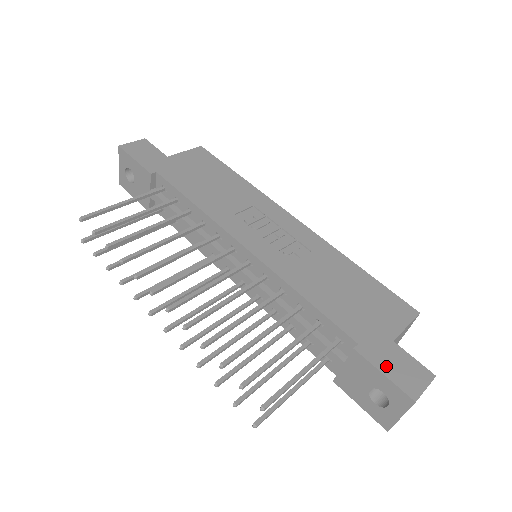
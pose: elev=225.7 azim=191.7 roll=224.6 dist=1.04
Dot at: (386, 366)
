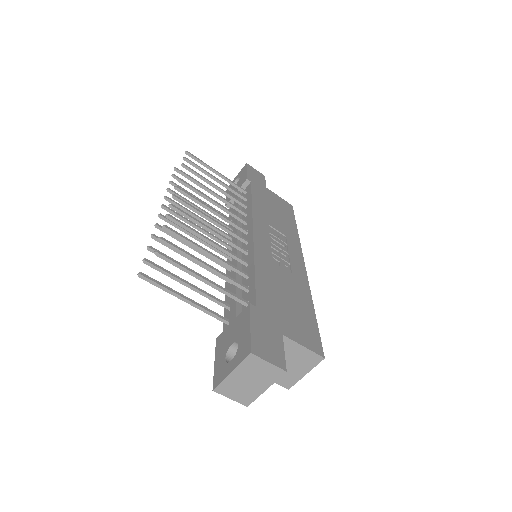
Dot at: (258, 328)
